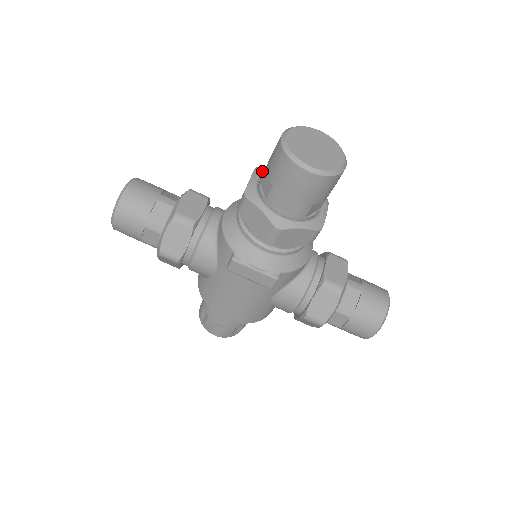
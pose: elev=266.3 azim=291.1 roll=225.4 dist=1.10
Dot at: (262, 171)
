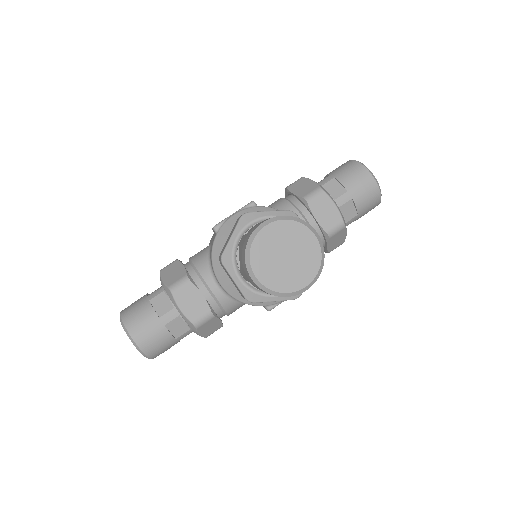
Dot at: (233, 265)
